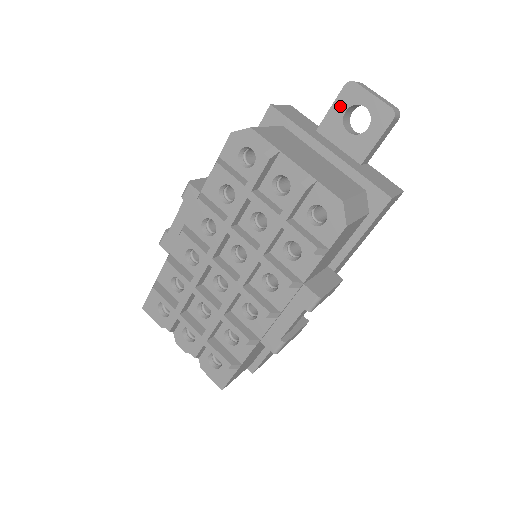
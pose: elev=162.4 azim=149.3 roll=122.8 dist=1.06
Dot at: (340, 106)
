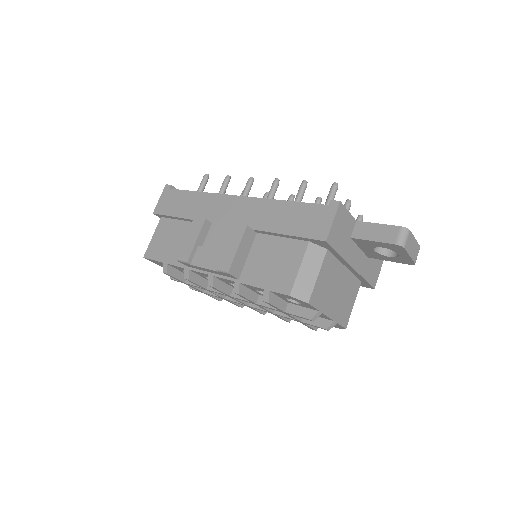
Dot at: (381, 245)
